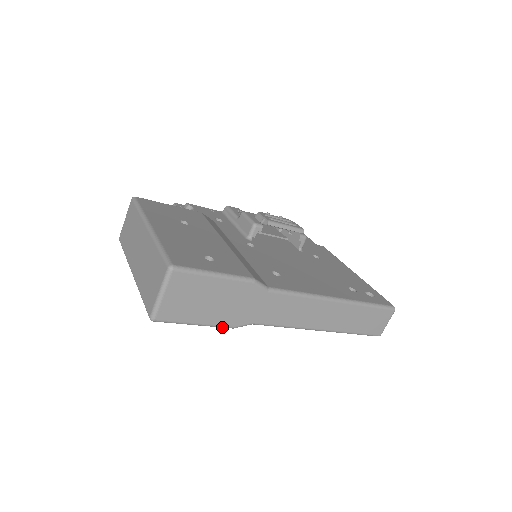
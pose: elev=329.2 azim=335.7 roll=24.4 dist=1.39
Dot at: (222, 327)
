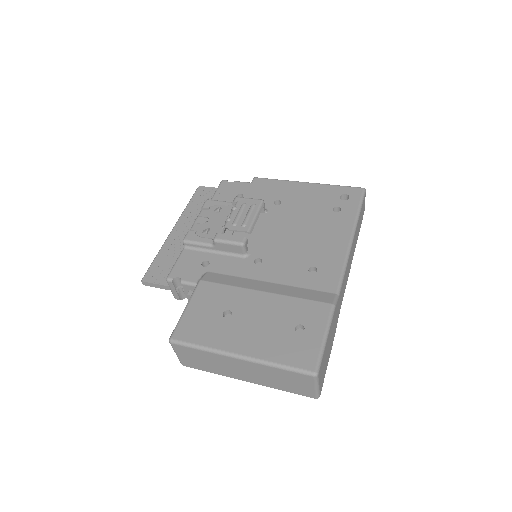
Dot at: occluded
